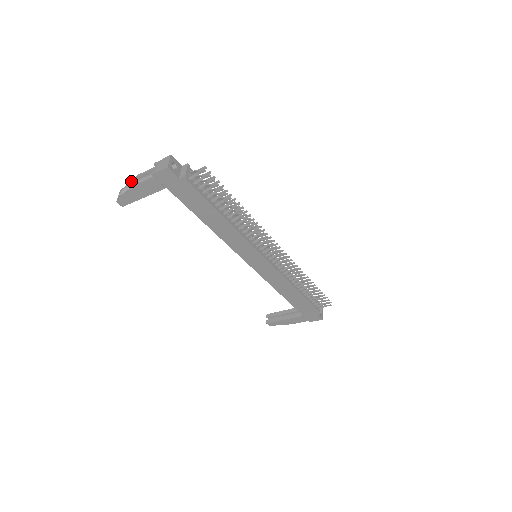
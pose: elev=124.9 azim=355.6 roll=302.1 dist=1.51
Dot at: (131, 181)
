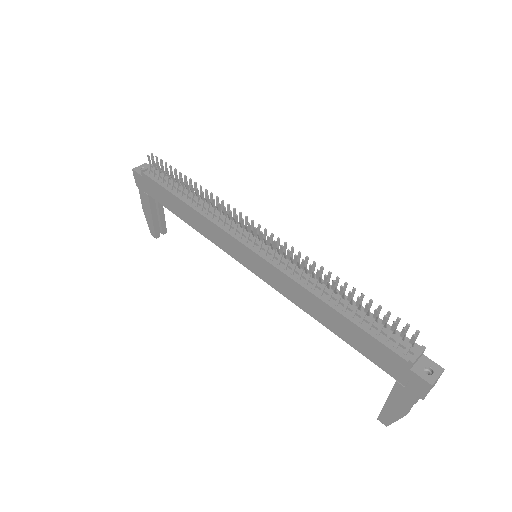
Dot at: occluded
